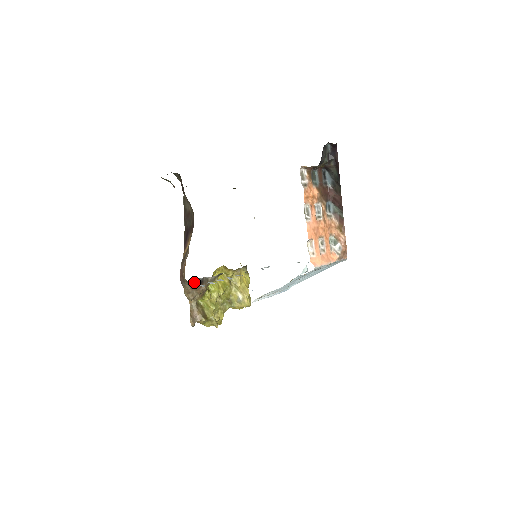
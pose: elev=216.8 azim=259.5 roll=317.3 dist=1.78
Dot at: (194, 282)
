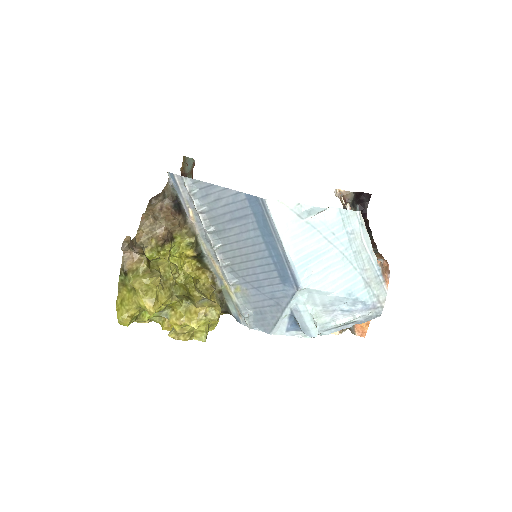
Dot at: (174, 196)
